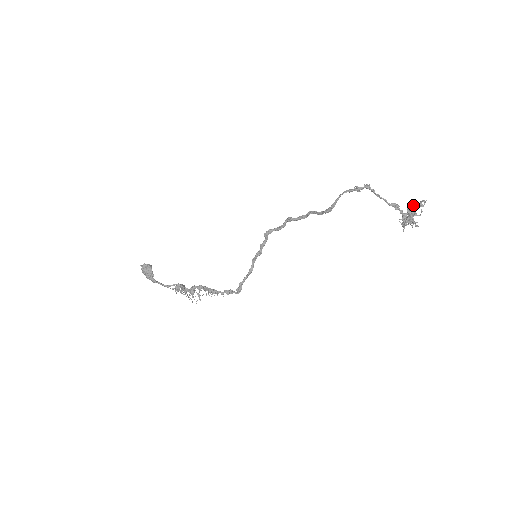
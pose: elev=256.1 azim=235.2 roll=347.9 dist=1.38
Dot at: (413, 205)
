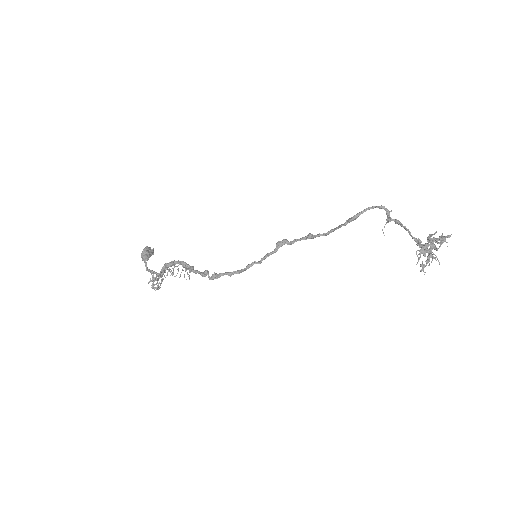
Dot at: (436, 248)
